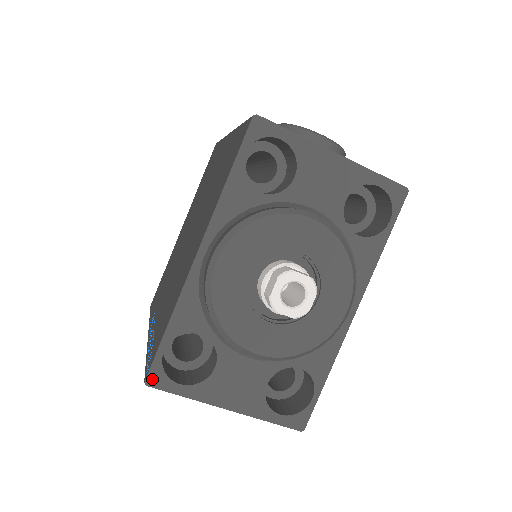
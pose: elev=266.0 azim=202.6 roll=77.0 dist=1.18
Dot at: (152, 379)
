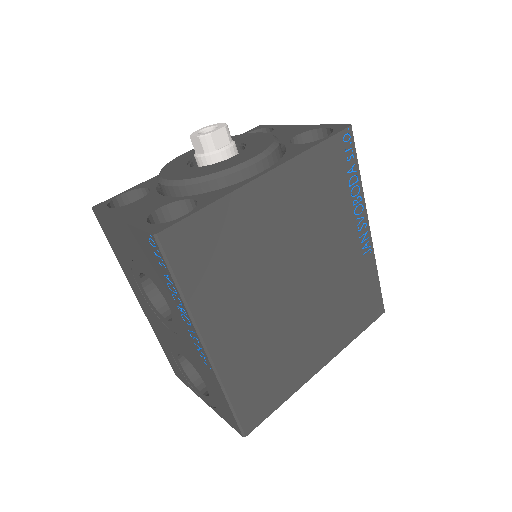
Dot at: (98, 206)
